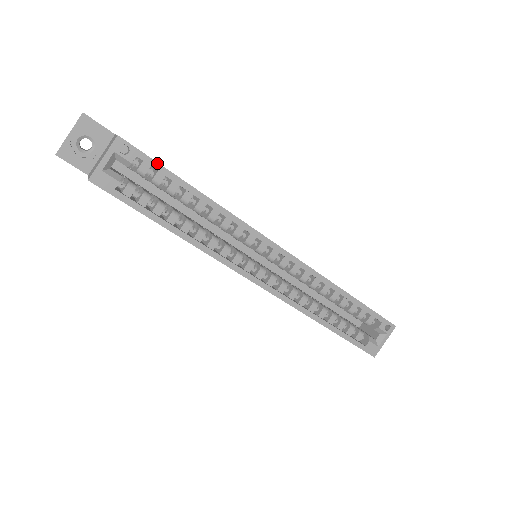
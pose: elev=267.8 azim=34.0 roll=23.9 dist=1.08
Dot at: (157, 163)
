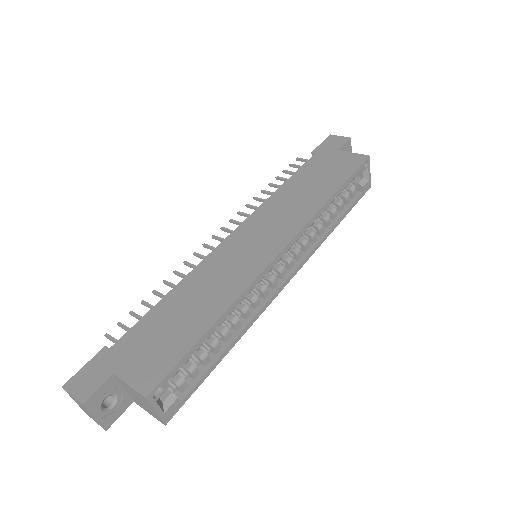
Dot at: (180, 361)
